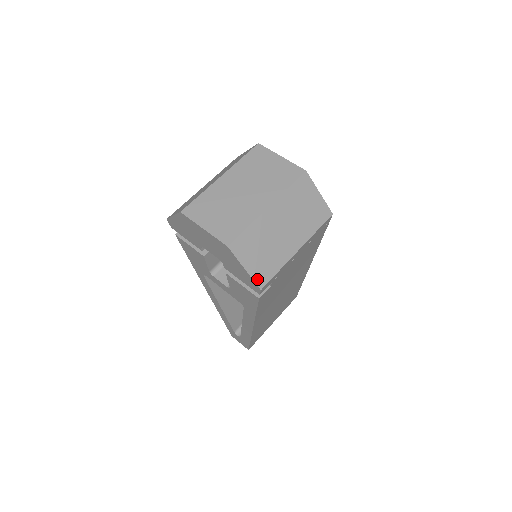
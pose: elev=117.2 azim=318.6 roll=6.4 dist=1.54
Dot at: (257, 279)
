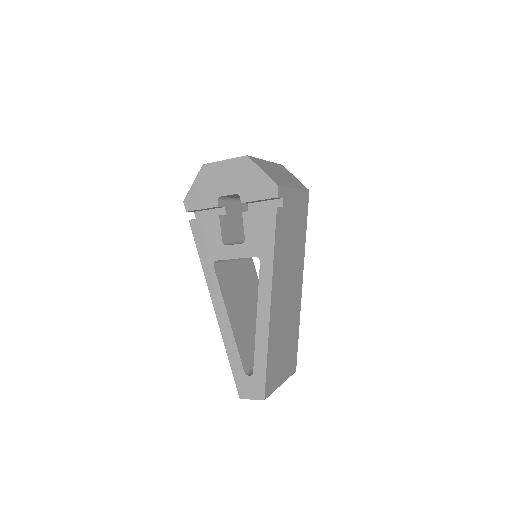
Dot at: (273, 180)
